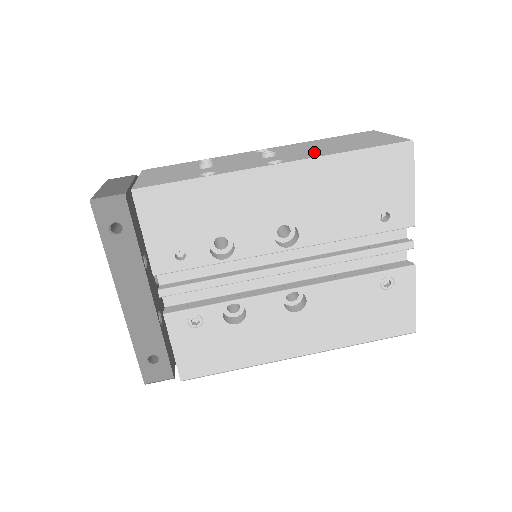
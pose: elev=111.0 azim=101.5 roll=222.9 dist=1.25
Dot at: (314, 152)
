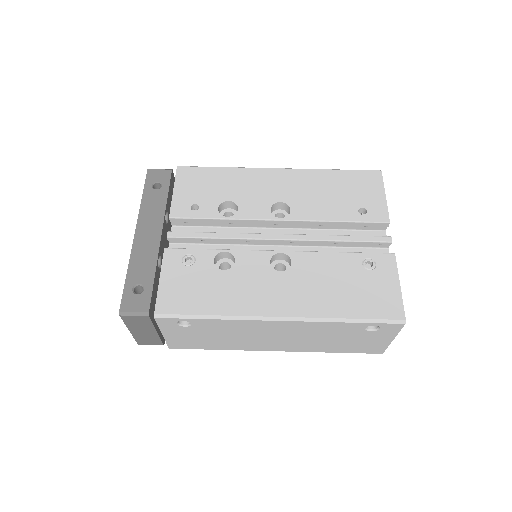
Dot at: occluded
